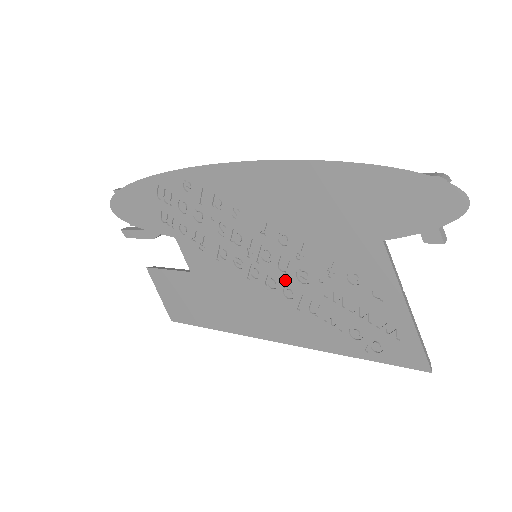
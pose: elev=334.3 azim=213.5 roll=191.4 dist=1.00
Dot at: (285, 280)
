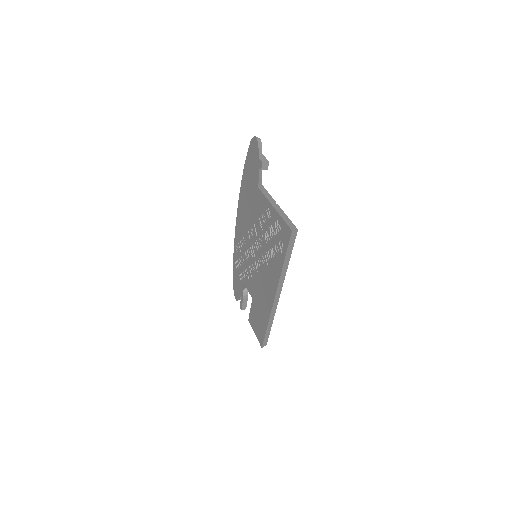
Dot at: (260, 254)
